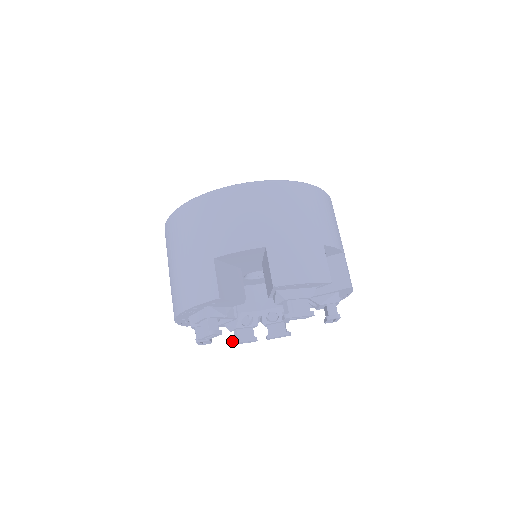
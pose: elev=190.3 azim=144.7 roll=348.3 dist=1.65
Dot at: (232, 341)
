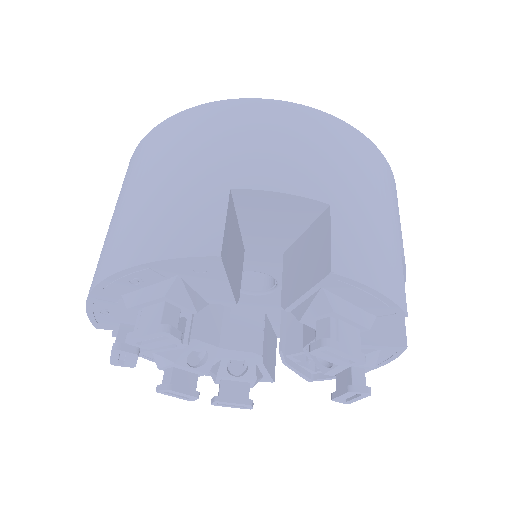
Dot at: (158, 385)
